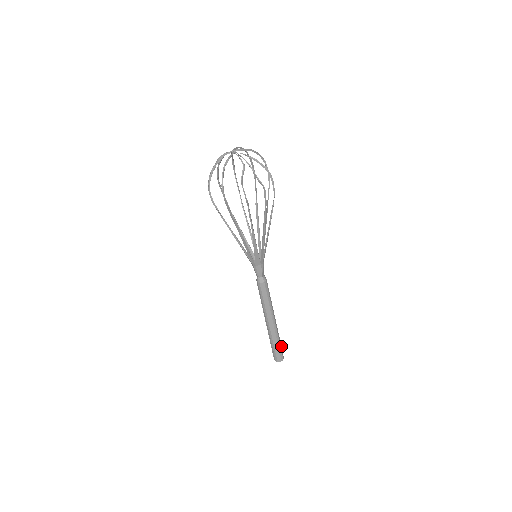
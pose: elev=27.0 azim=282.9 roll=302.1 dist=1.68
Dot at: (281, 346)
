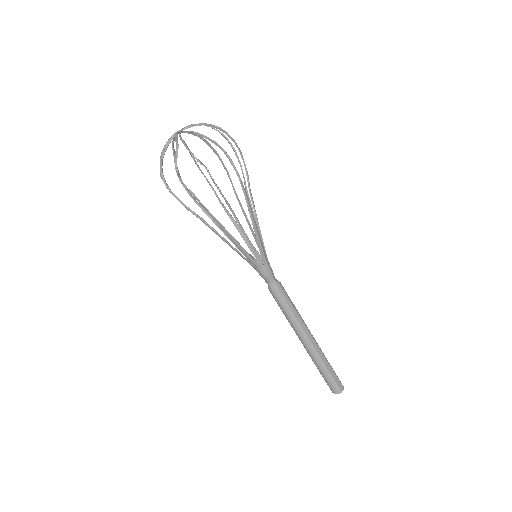
Dot at: (335, 373)
